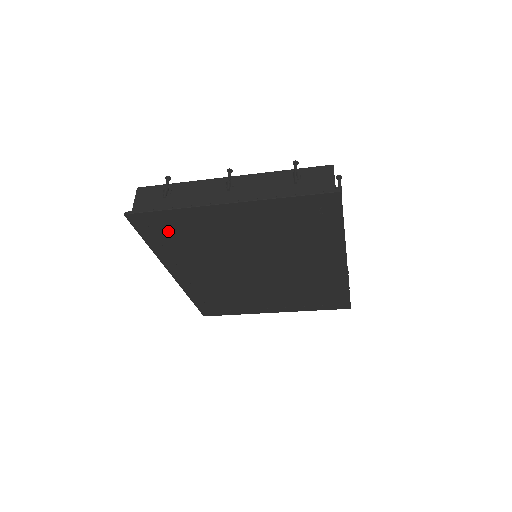
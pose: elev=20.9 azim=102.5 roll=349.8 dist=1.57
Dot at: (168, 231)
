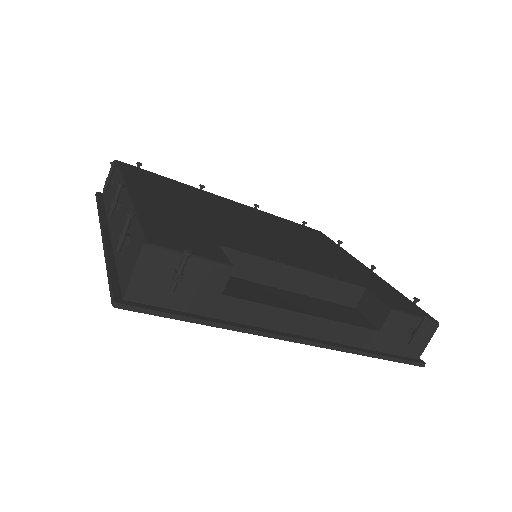
Dot at: occluded
